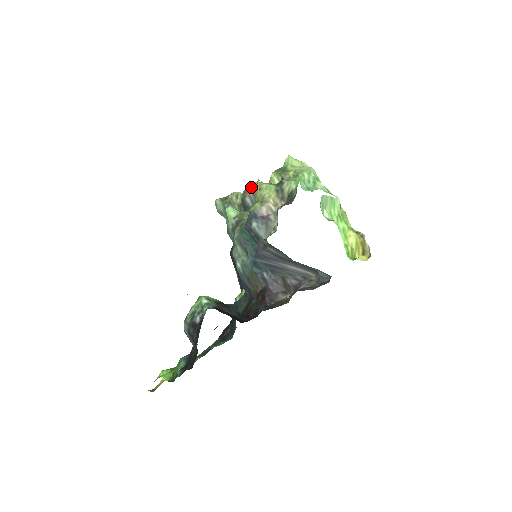
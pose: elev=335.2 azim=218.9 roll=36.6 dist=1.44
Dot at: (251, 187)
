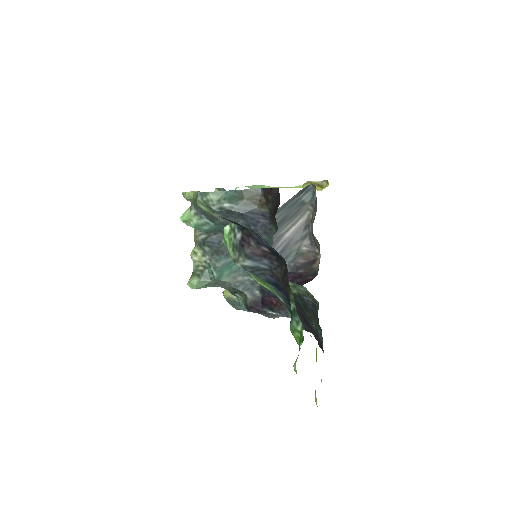
Dot at: (195, 233)
